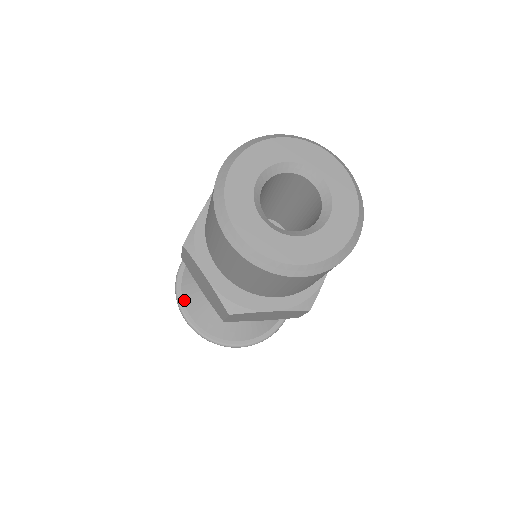
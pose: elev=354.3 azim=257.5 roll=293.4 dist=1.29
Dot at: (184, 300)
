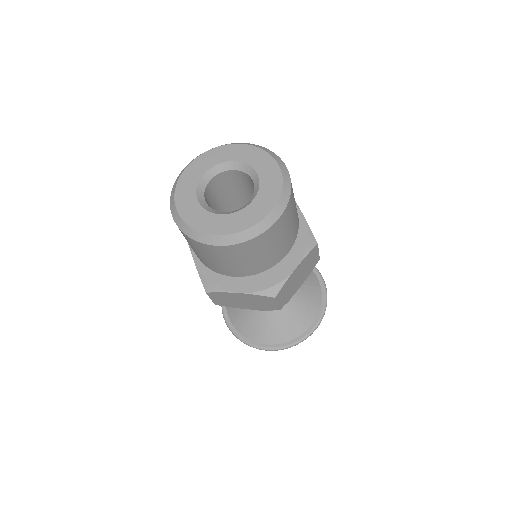
Dot at: occluded
